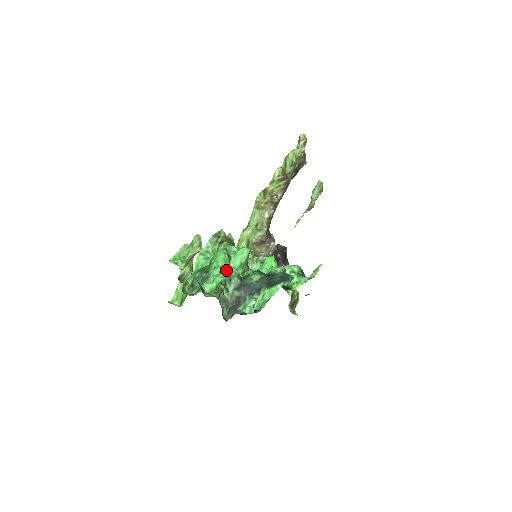
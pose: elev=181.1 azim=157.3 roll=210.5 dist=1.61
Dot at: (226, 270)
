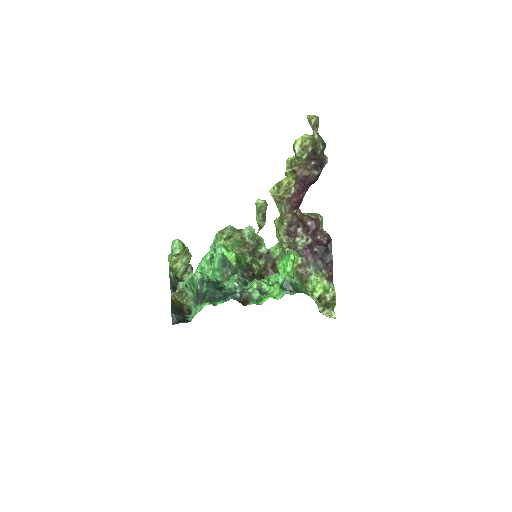
Dot at: (193, 274)
